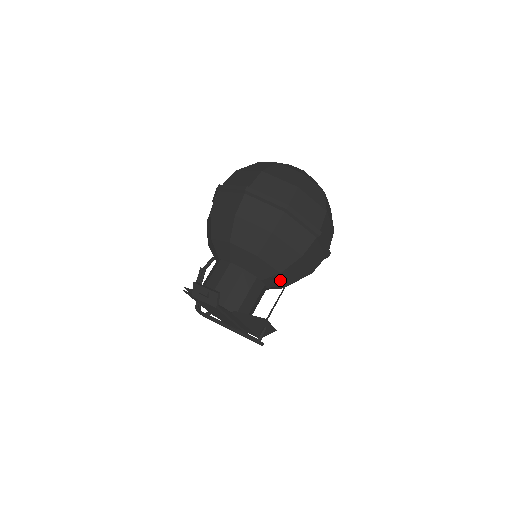
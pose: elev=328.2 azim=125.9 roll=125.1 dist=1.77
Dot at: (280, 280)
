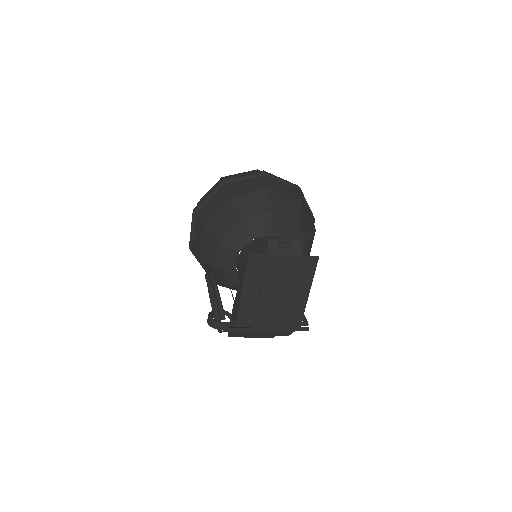
Dot at: occluded
